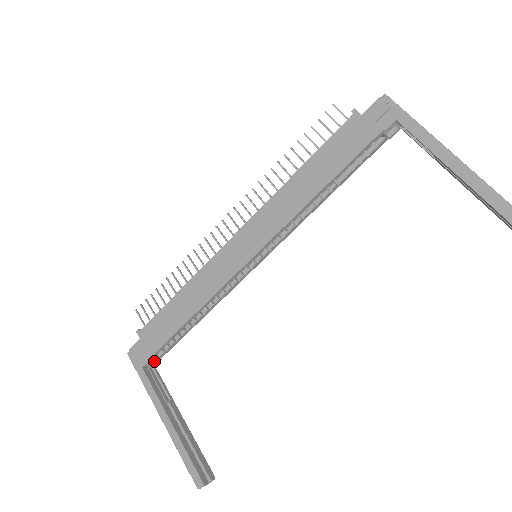
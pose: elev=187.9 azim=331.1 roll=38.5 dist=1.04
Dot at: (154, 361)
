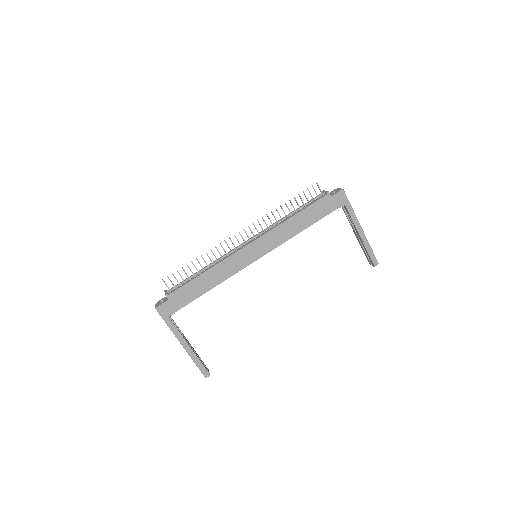
Dot at: occluded
